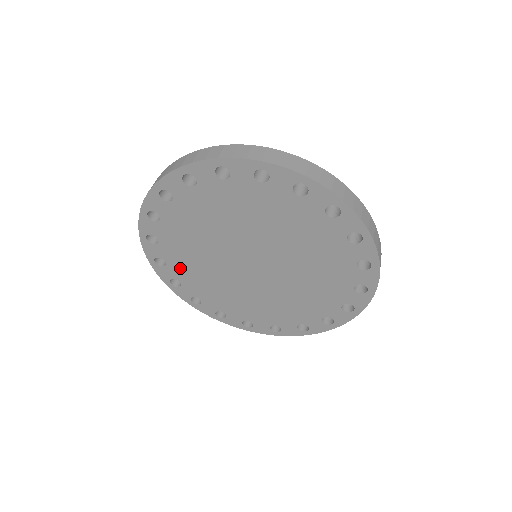
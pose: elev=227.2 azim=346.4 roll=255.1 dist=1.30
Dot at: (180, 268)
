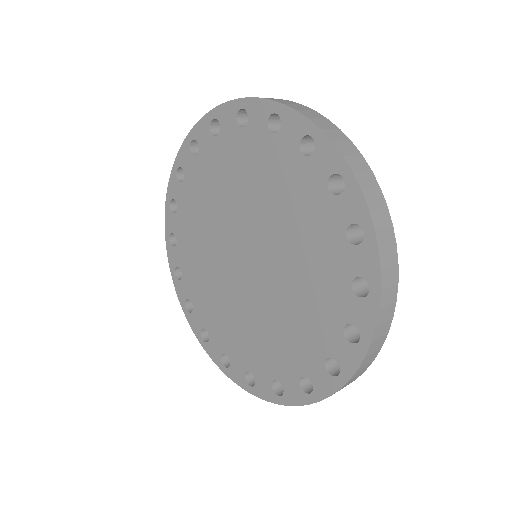
Dot at: (215, 156)
